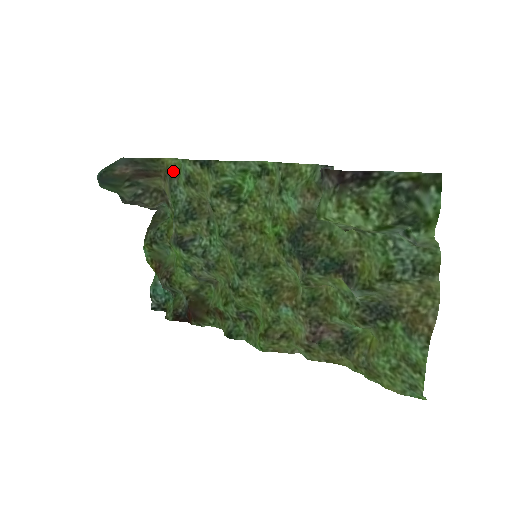
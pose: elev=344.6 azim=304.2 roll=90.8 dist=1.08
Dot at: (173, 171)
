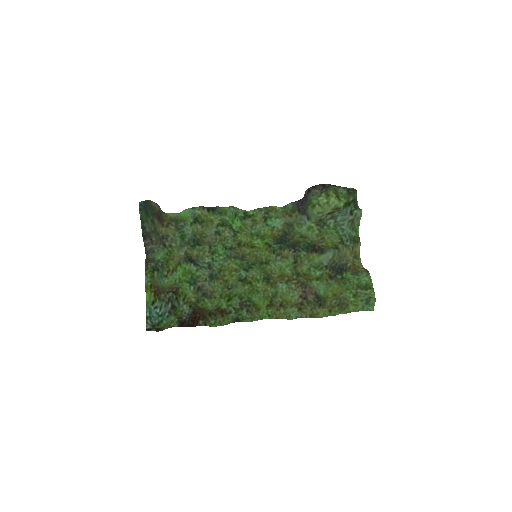
Dot at: (178, 219)
